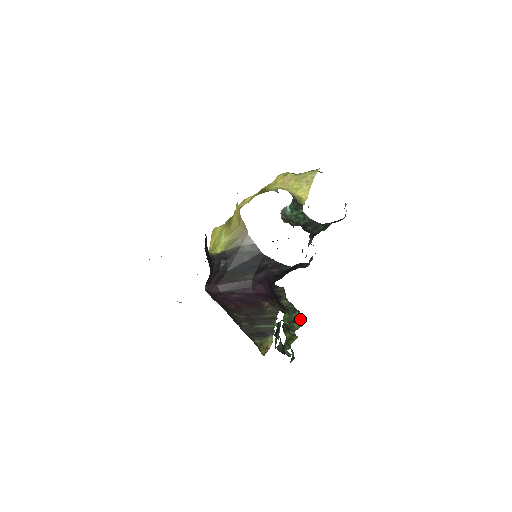
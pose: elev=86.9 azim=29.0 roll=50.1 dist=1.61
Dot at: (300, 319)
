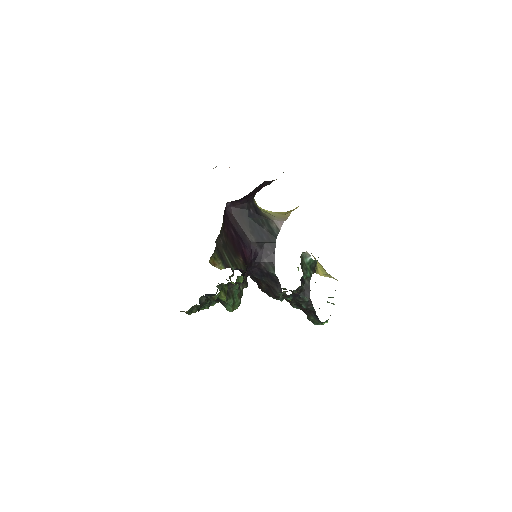
Dot at: (234, 308)
